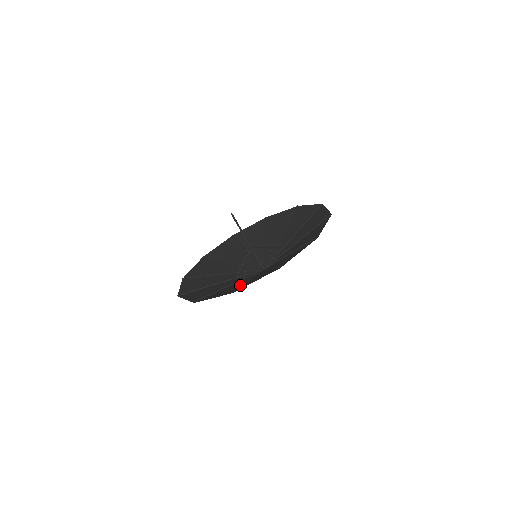
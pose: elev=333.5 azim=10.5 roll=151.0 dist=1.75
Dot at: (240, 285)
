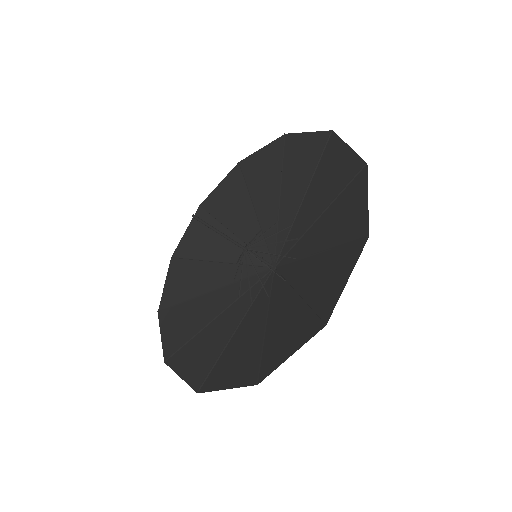
Dot at: (221, 345)
